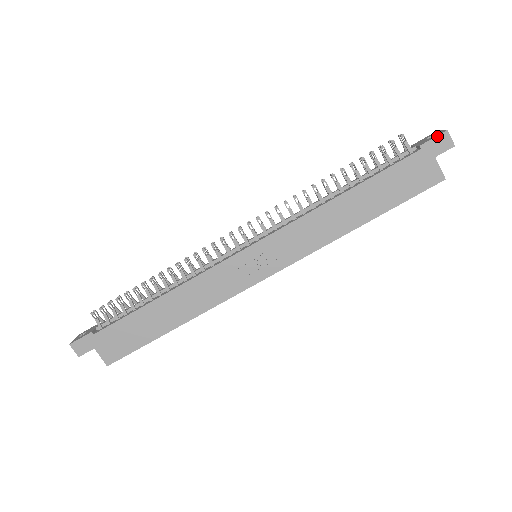
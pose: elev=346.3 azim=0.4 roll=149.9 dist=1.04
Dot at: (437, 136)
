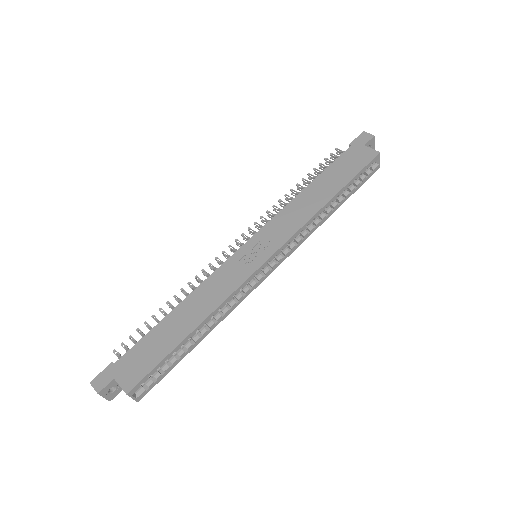
Dot at: (358, 136)
